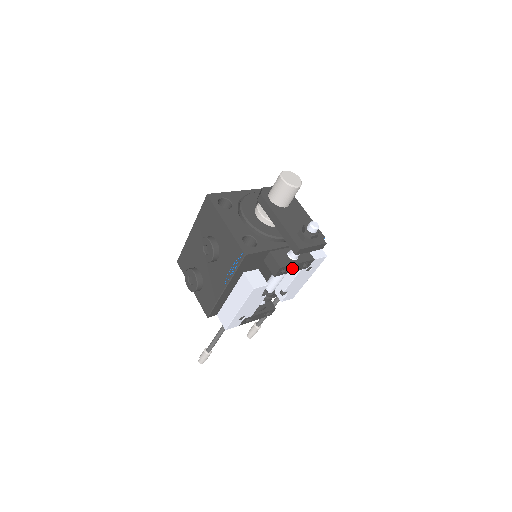
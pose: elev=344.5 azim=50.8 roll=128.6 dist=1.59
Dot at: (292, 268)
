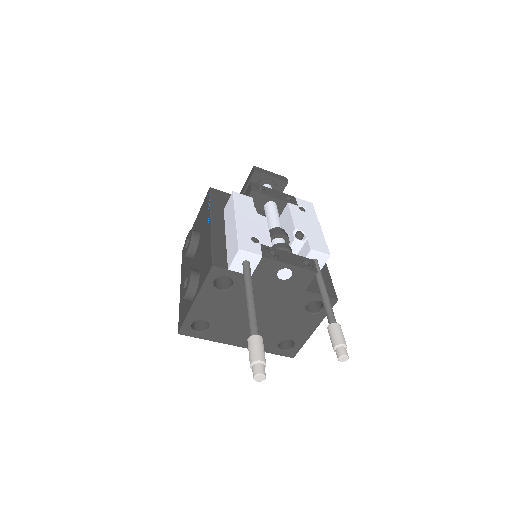
Dot at: (270, 193)
